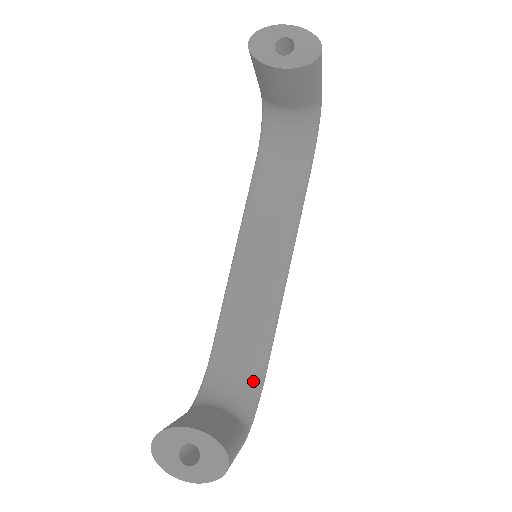
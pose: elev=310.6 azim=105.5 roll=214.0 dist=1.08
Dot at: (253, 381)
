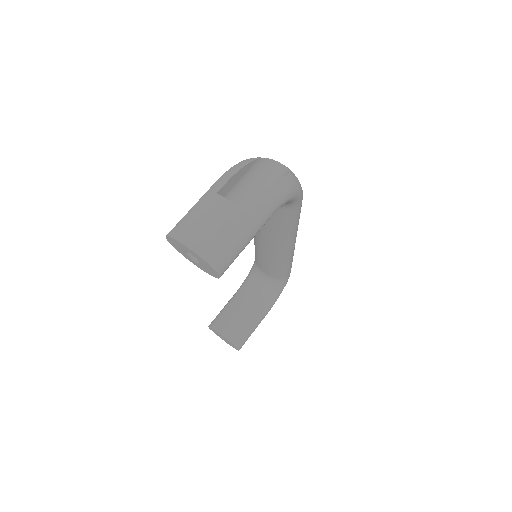
Dot at: (277, 283)
